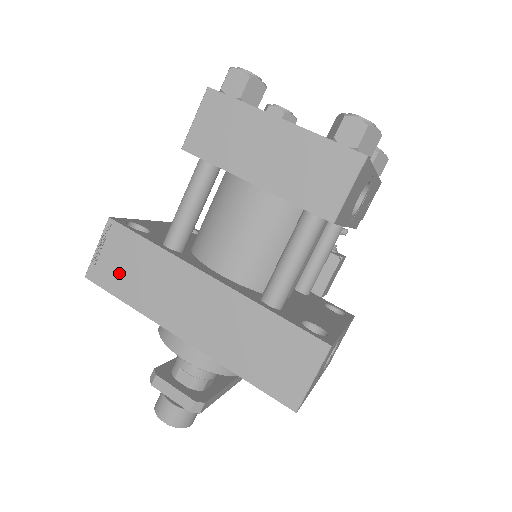
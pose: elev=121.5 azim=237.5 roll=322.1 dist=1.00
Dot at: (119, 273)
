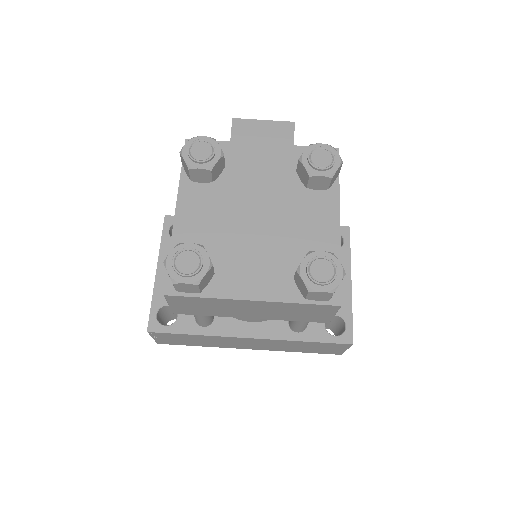
Dot at: (181, 342)
